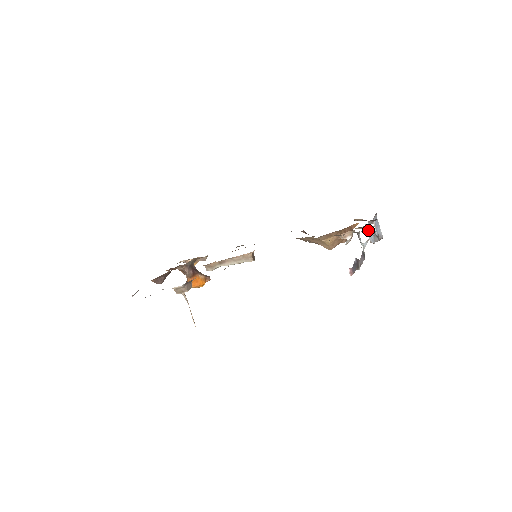
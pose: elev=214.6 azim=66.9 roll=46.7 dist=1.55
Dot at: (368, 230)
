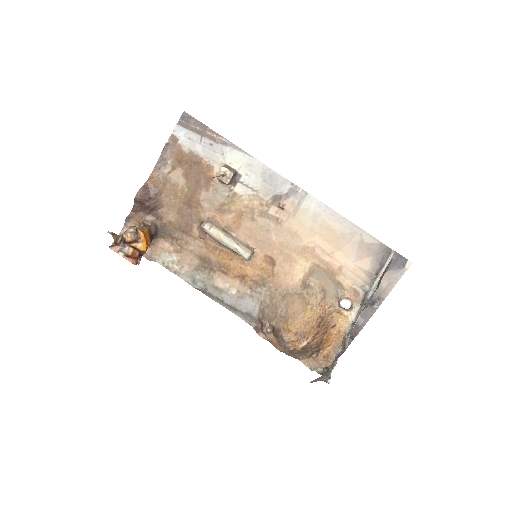
Dot at: (388, 286)
